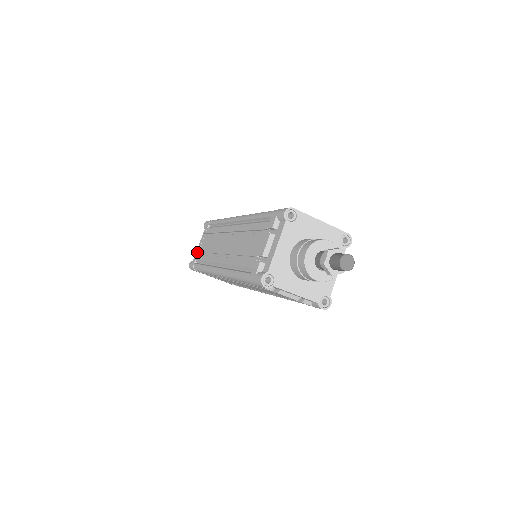
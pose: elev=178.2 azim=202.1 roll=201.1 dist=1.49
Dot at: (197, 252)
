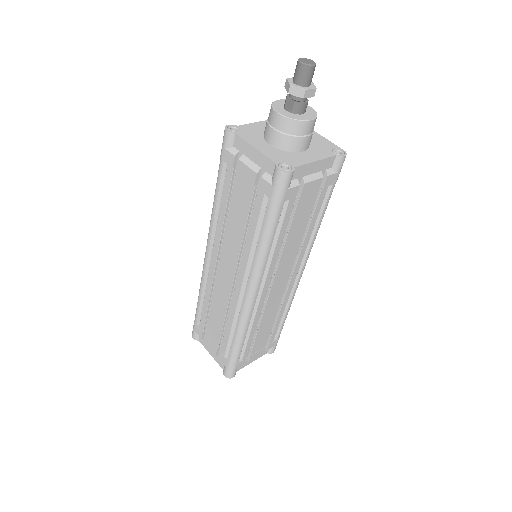
Dot at: occluded
